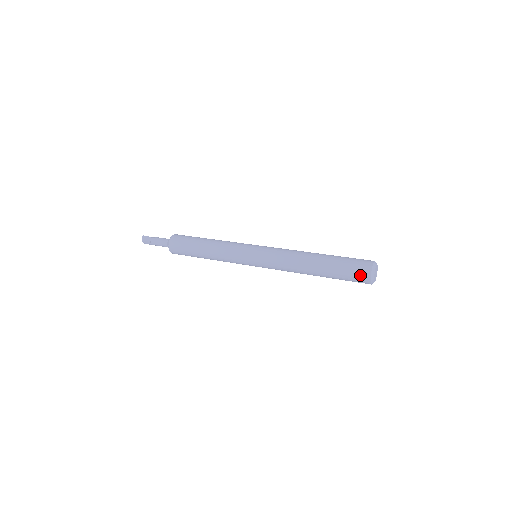
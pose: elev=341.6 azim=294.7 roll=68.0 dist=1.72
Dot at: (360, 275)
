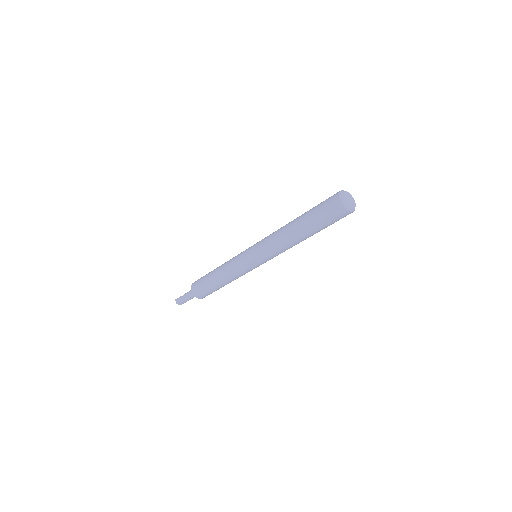
Dot at: (335, 211)
